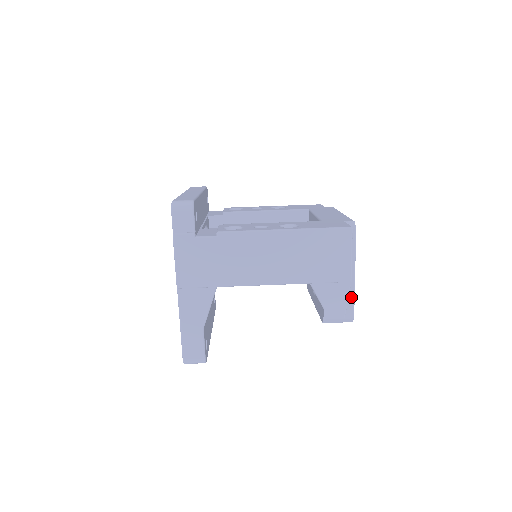
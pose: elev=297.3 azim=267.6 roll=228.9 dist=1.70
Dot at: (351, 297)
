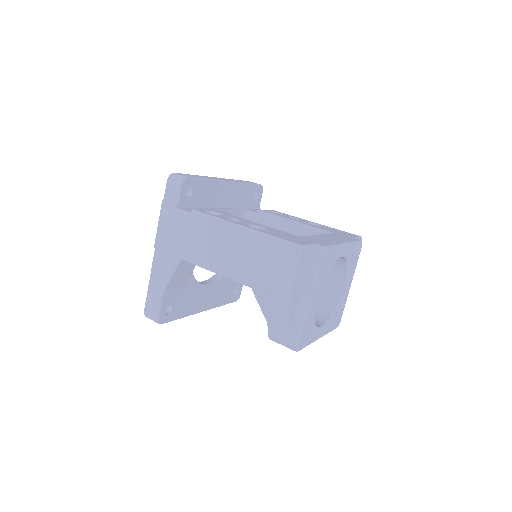
Dot at: (299, 324)
